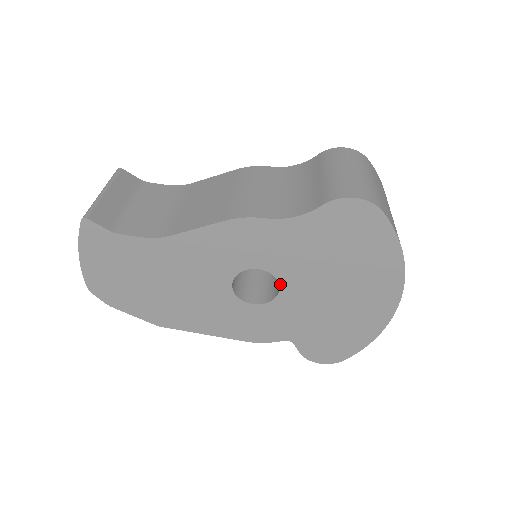
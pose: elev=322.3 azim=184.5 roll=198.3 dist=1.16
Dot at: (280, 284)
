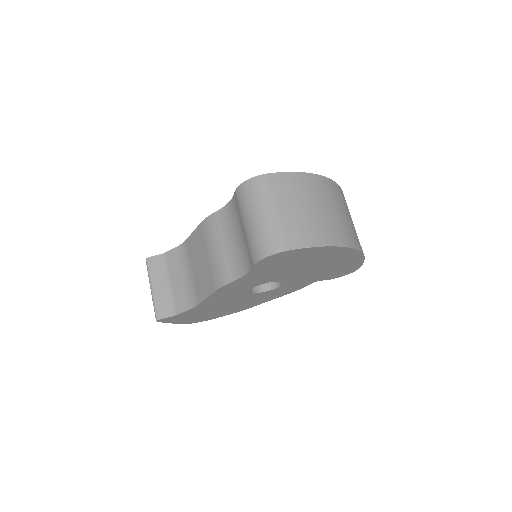
Dot at: (277, 281)
